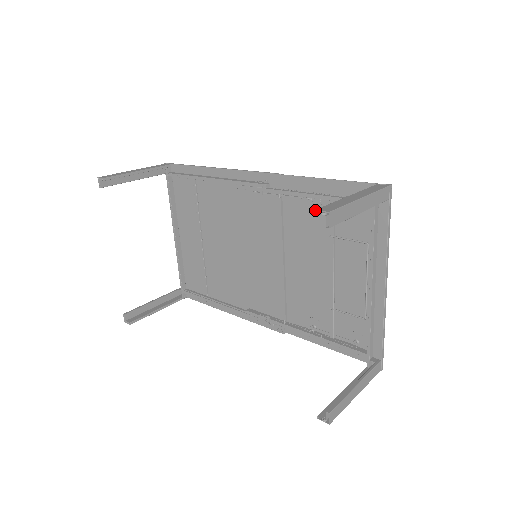
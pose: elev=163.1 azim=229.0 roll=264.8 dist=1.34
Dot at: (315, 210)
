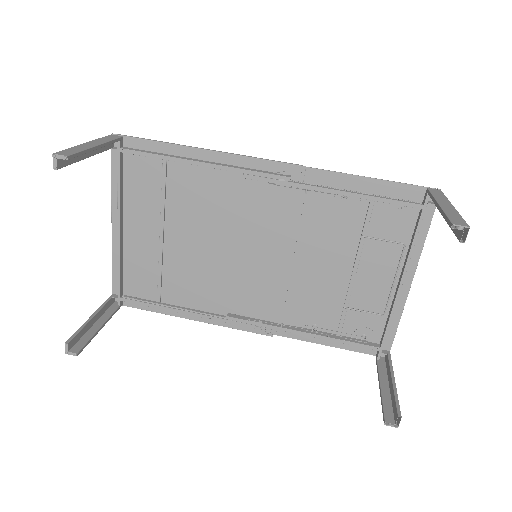
Dot at: (453, 224)
